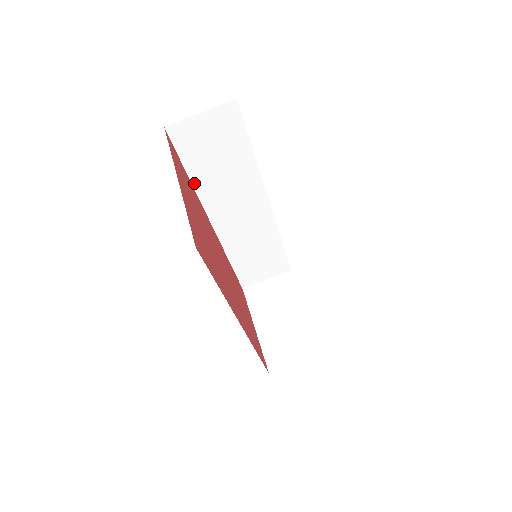
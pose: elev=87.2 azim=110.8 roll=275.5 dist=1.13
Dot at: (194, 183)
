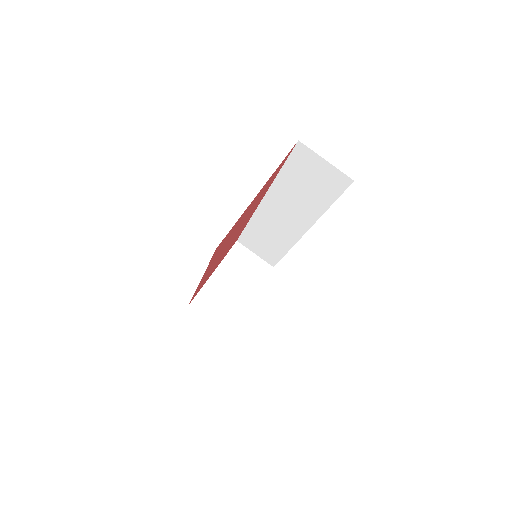
Dot at: (278, 177)
